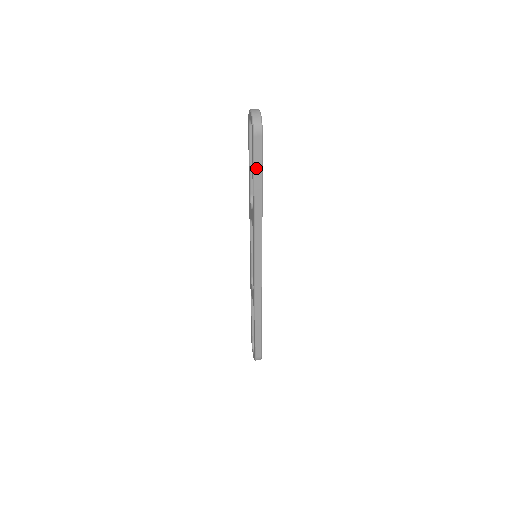
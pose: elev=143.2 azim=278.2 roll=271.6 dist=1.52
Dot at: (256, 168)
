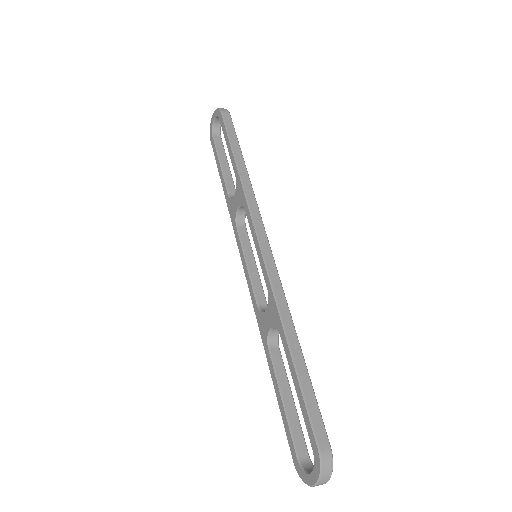
Dot at: (231, 136)
